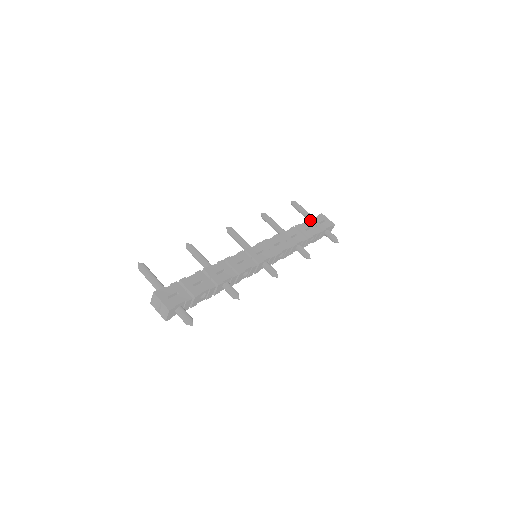
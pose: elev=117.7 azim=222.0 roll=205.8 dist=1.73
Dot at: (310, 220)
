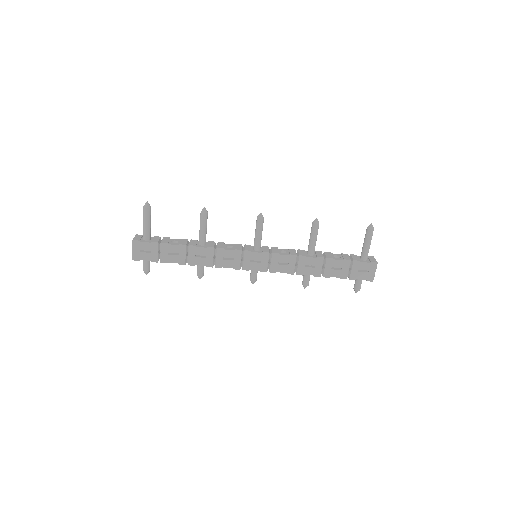
Dot at: (353, 261)
